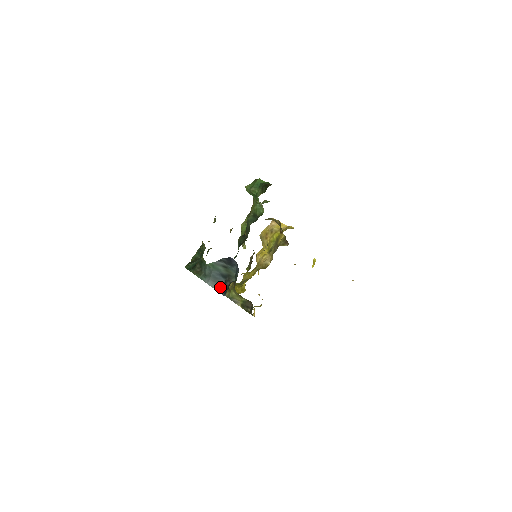
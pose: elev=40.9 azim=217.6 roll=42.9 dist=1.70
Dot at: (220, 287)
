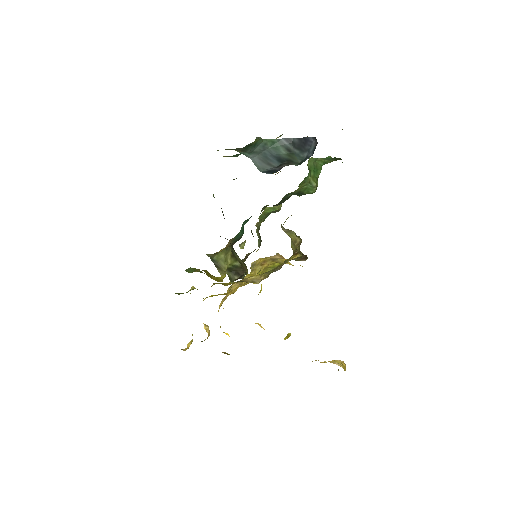
Dot at: (267, 169)
